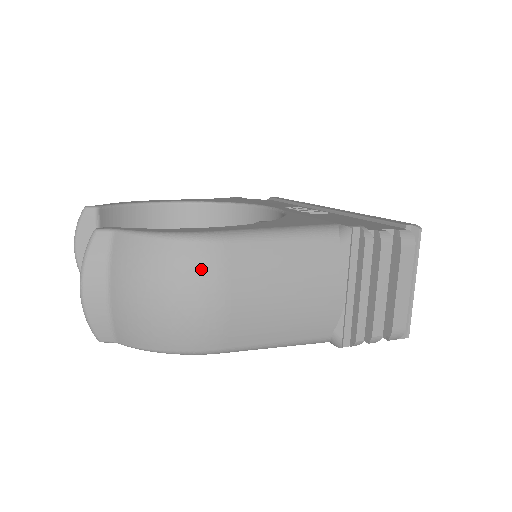
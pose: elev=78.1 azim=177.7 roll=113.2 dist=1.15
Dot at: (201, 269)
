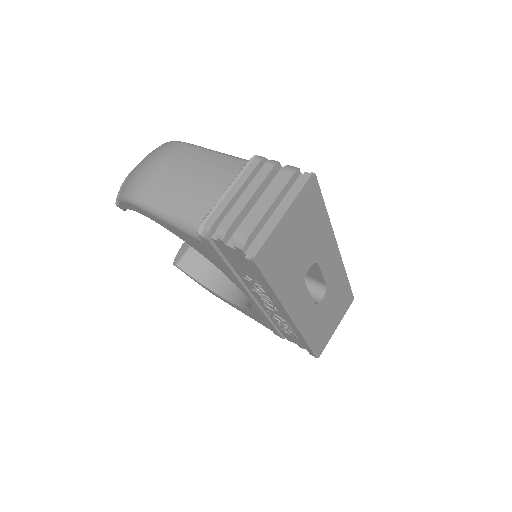
Dot at: (163, 150)
